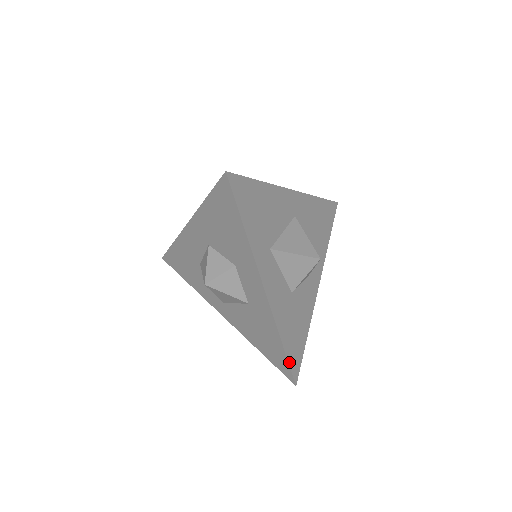
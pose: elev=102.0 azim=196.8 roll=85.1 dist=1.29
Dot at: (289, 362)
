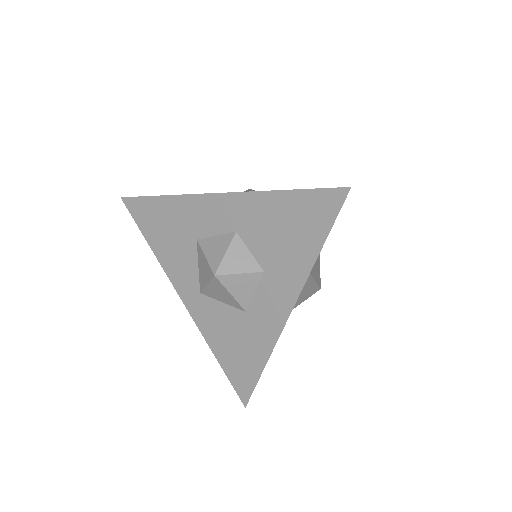
Dot at: occluded
